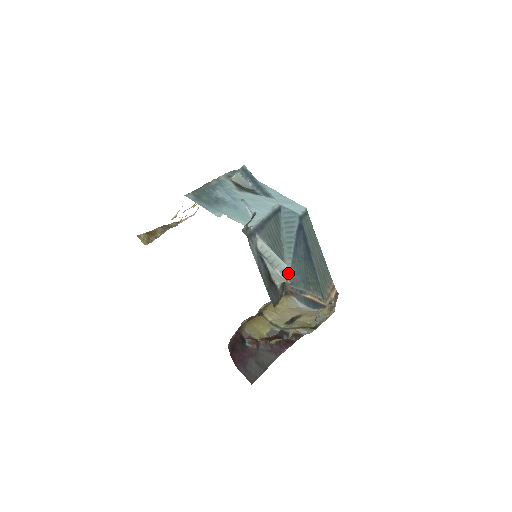
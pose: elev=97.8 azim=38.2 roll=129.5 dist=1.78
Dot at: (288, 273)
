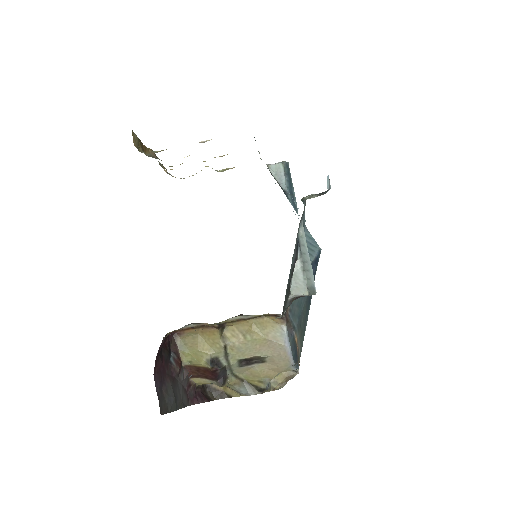
Dot at: (313, 287)
